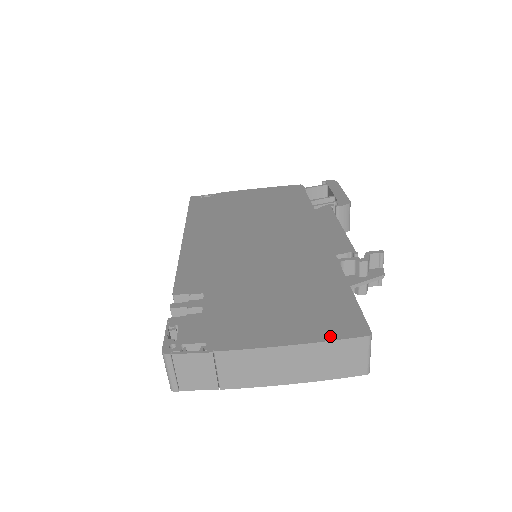
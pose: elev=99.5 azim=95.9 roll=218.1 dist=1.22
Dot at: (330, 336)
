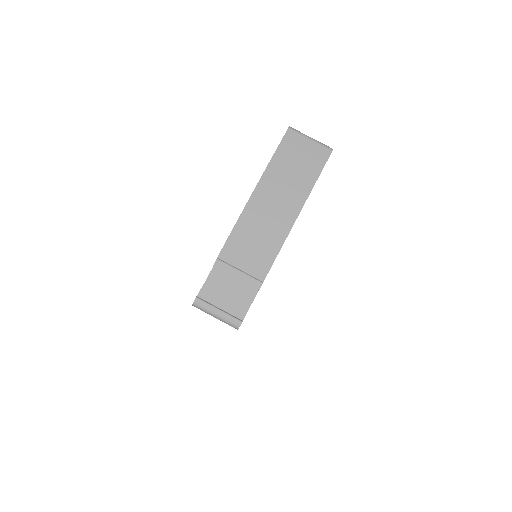
Dot at: (271, 160)
